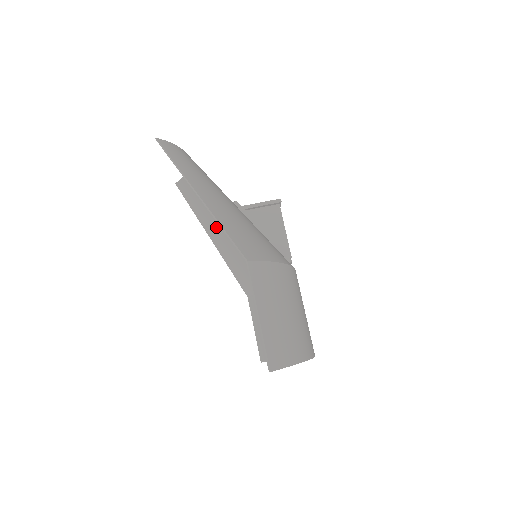
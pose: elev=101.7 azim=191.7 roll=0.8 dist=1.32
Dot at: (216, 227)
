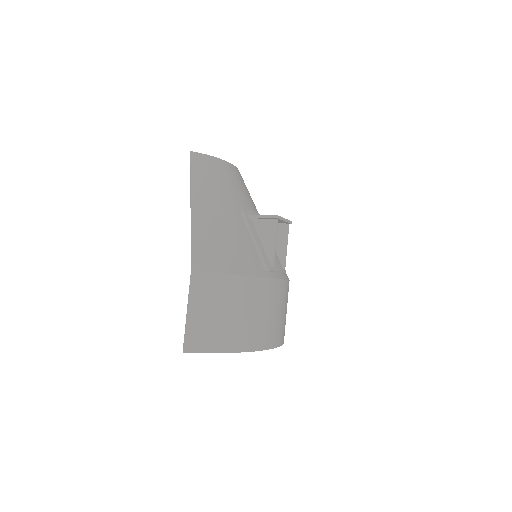
Dot at: occluded
